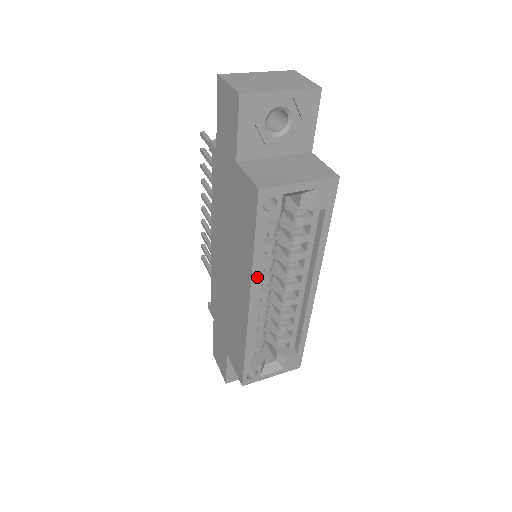
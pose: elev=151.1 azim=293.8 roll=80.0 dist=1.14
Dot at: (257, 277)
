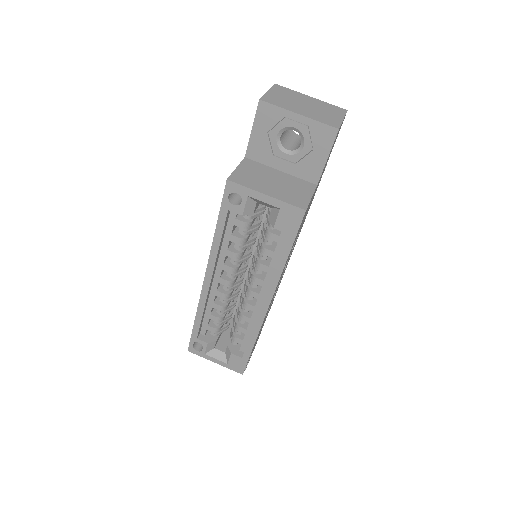
Dot at: (215, 258)
